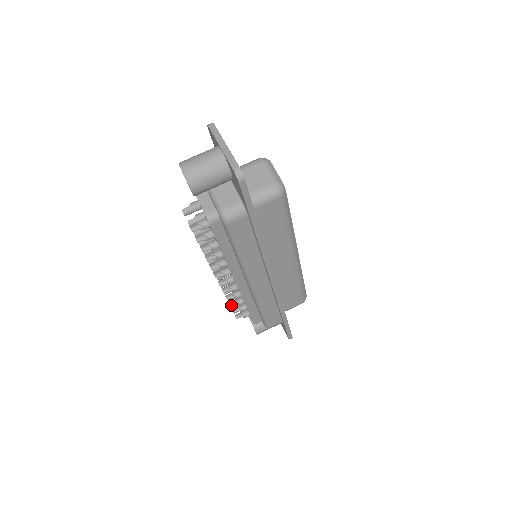
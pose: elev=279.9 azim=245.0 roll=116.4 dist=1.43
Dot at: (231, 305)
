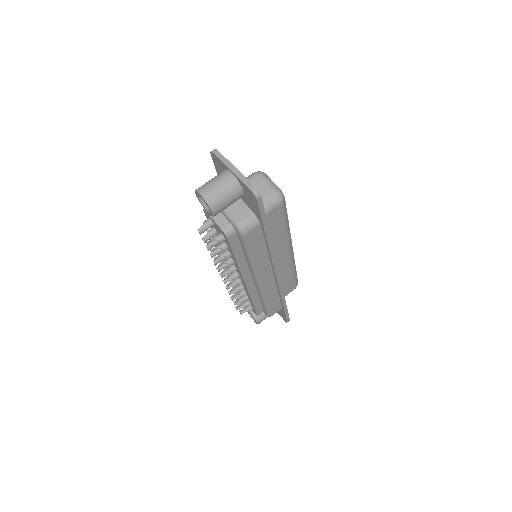
Dot at: (237, 303)
